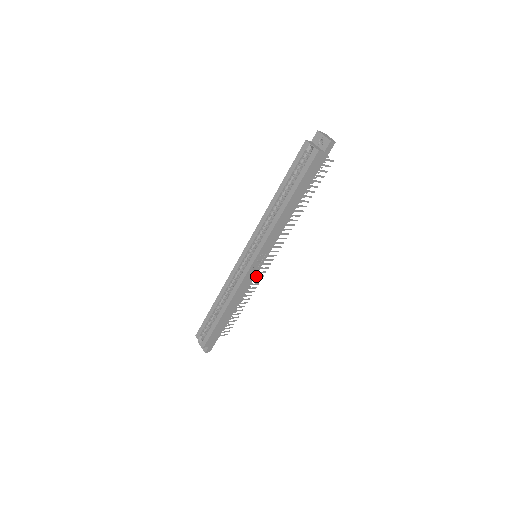
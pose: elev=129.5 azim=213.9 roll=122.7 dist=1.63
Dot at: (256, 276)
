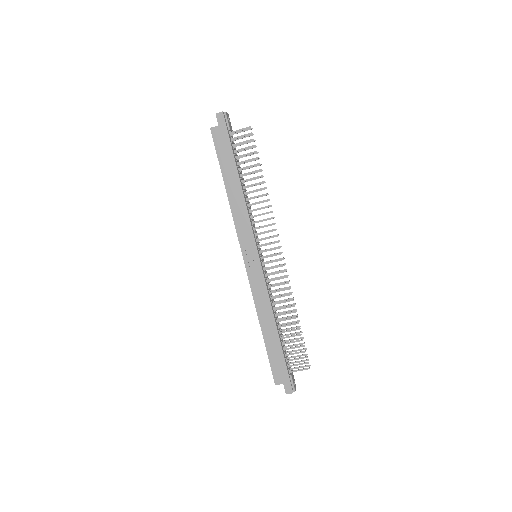
Dot at: (276, 279)
